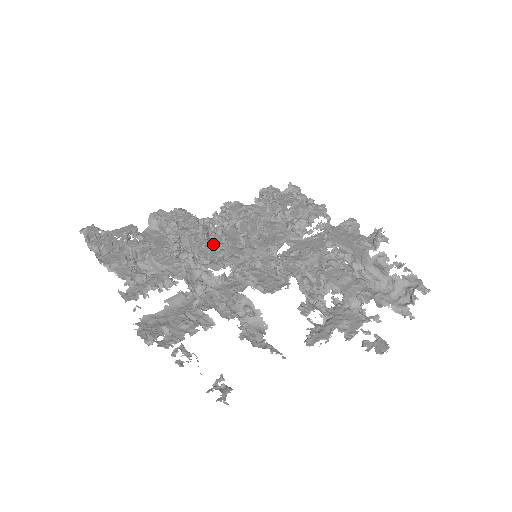
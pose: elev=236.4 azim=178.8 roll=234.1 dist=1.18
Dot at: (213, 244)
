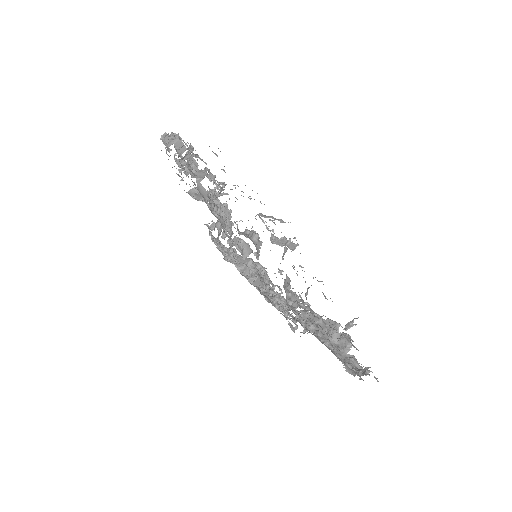
Dot at: occluded
